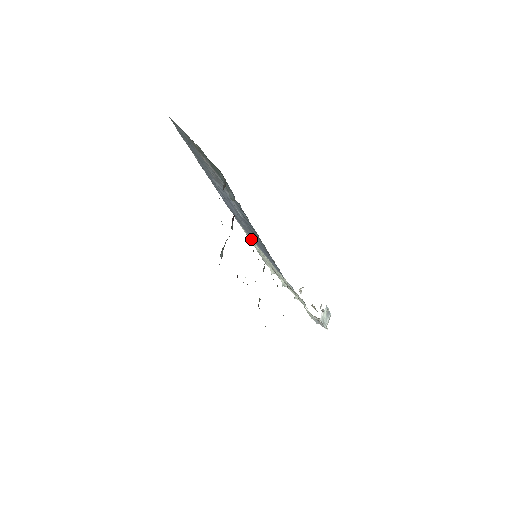
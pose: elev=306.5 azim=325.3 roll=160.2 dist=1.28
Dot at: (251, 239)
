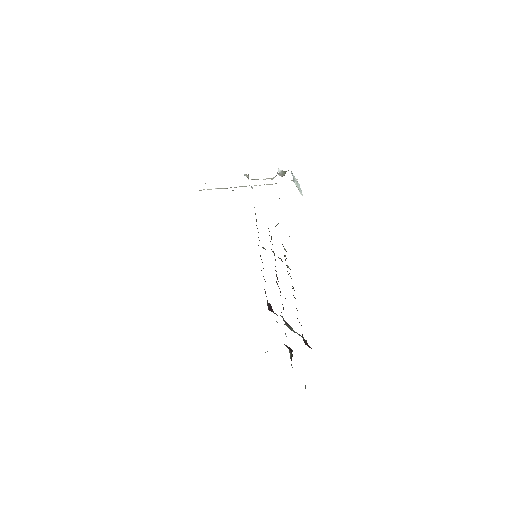
Dot at: occluded
